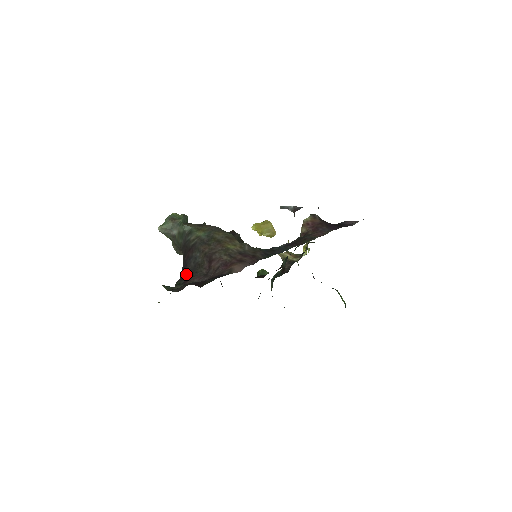
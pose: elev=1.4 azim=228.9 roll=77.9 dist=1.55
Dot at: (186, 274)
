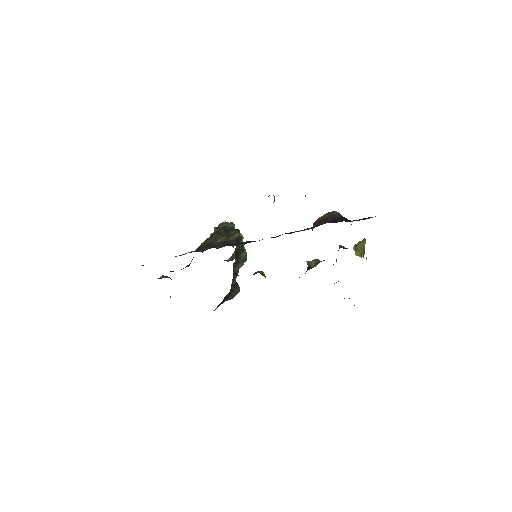
Dot at: occluded
